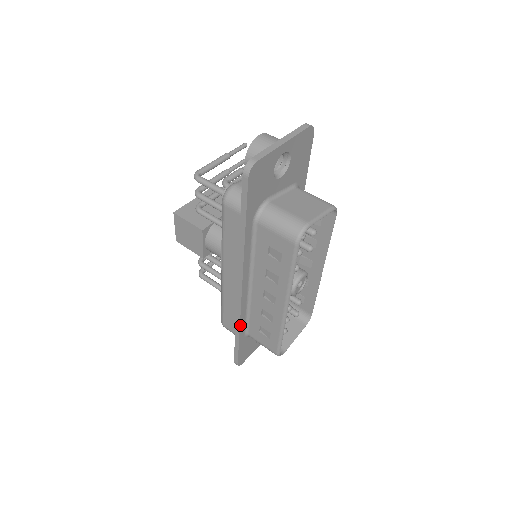
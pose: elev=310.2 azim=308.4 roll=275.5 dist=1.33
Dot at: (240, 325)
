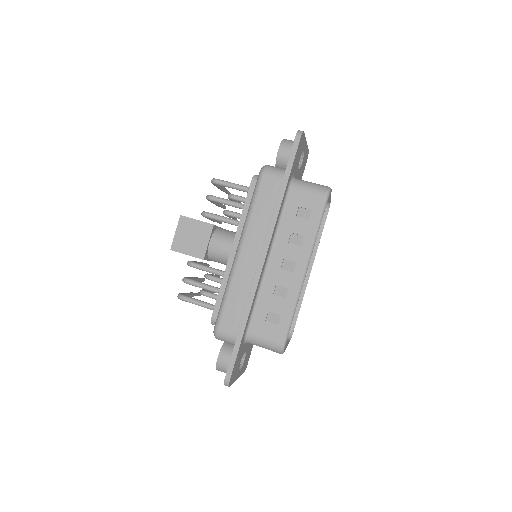
Dot at: (250, 309)
